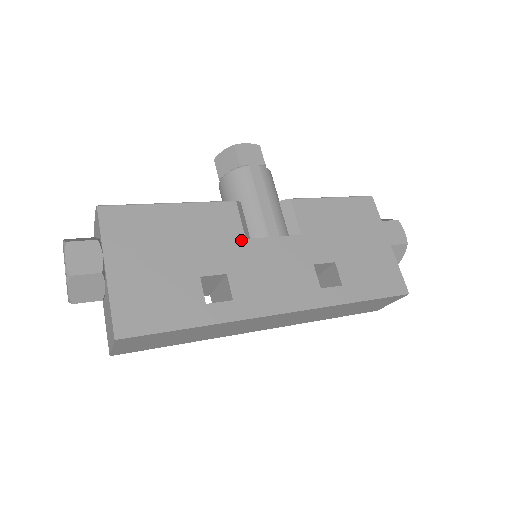
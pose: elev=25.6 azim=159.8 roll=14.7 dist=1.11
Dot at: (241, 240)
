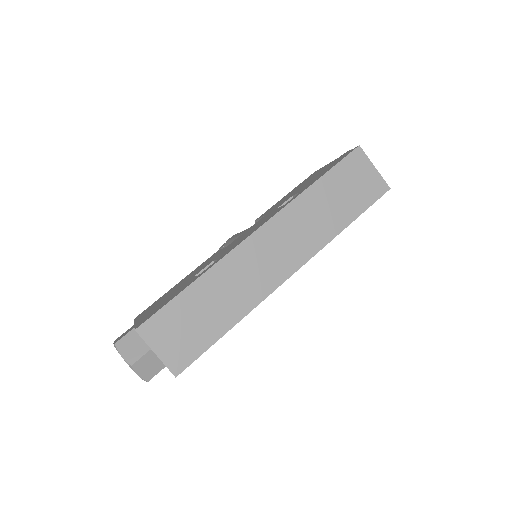
Dot at: occluded
